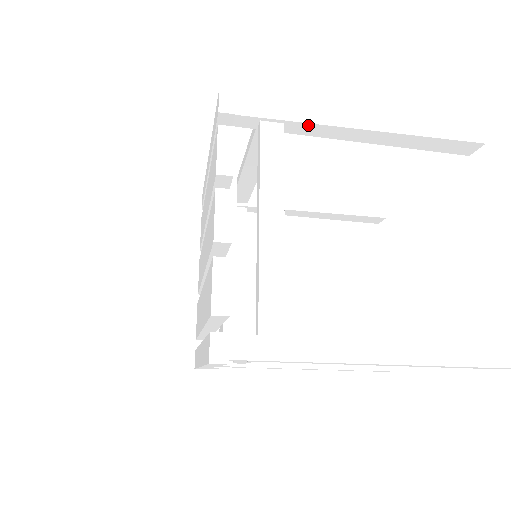
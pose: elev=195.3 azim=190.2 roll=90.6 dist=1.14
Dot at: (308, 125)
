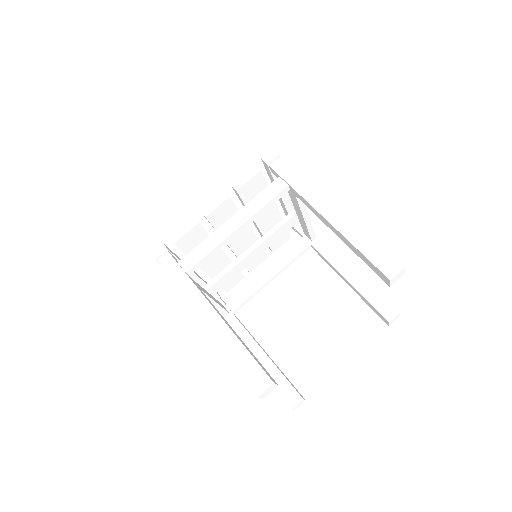
Dot at: (299, 194)
